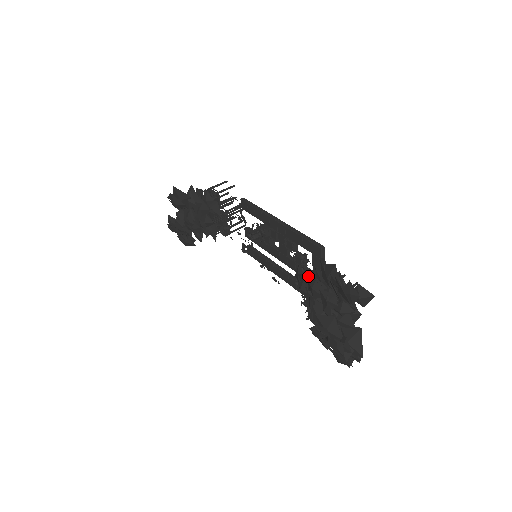
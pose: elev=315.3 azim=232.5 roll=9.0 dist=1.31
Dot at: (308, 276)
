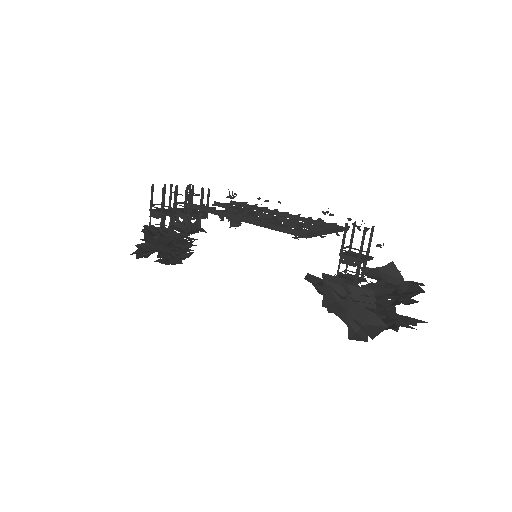
Dot at: occluded
